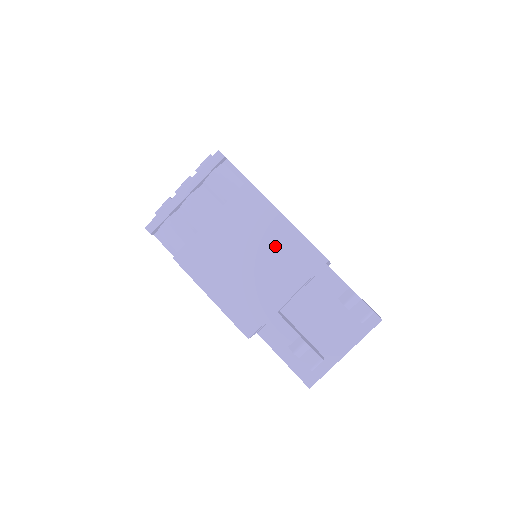
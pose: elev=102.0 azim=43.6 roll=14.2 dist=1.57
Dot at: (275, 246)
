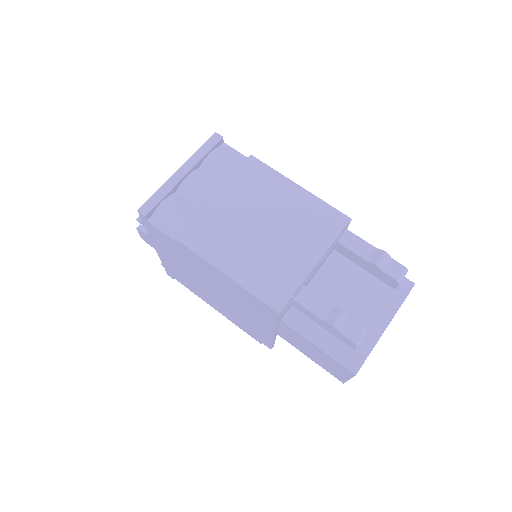
Dot at: (291, 212)
